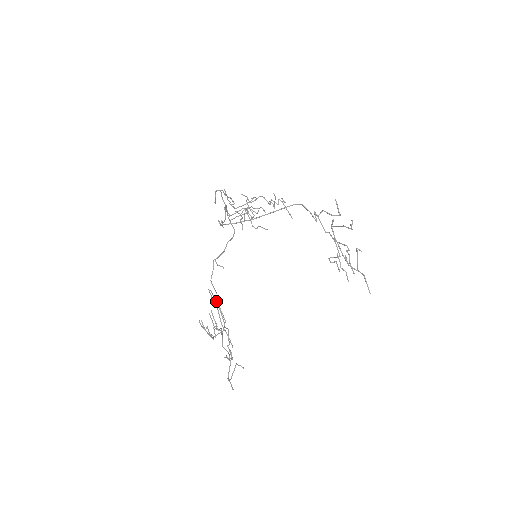
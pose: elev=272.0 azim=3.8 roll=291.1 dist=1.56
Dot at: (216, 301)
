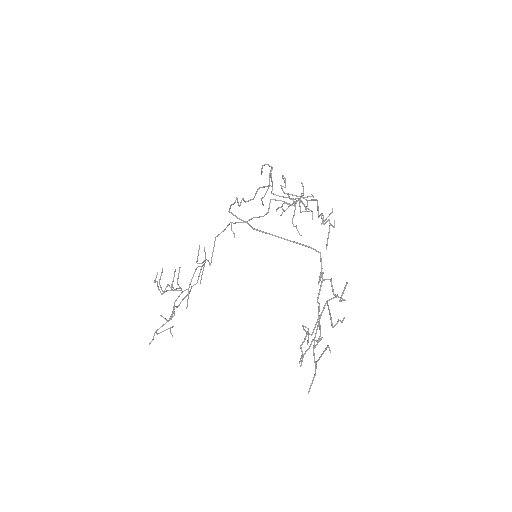
Dot at: (205, 259)
